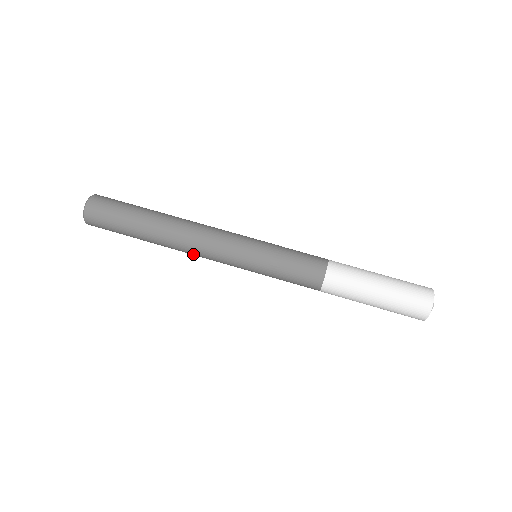
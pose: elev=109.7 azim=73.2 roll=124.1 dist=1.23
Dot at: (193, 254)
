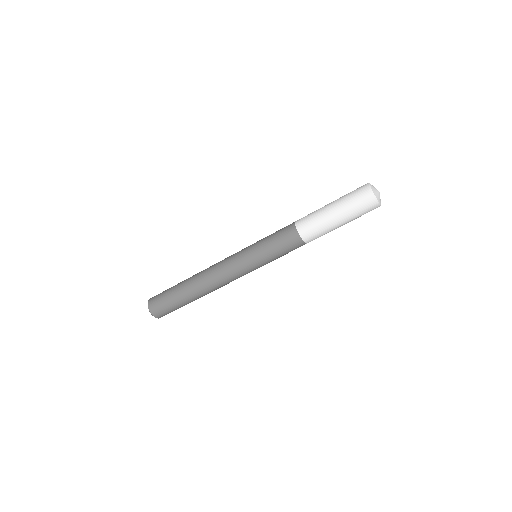
Dot at: occluded
